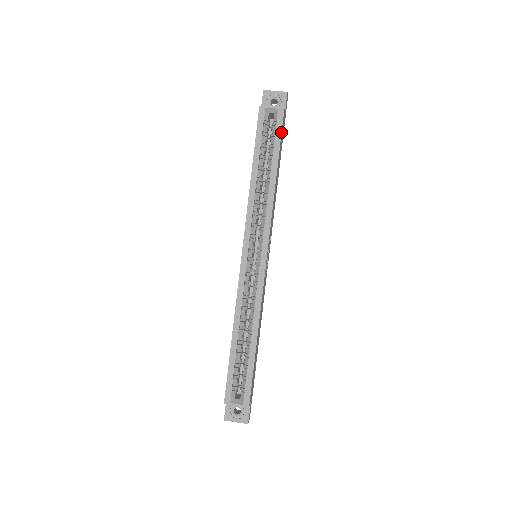
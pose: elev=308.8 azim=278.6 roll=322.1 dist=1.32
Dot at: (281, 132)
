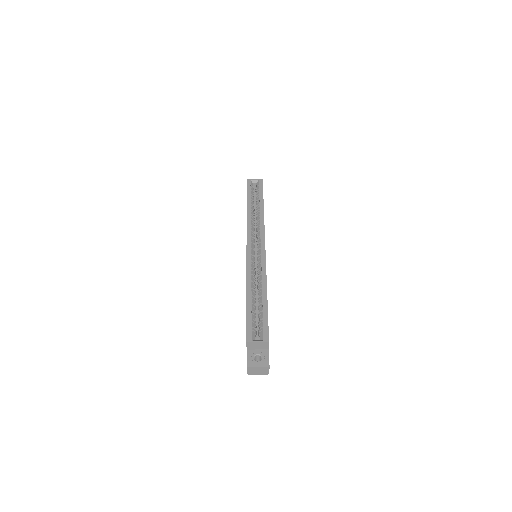
Dot at: occluded
